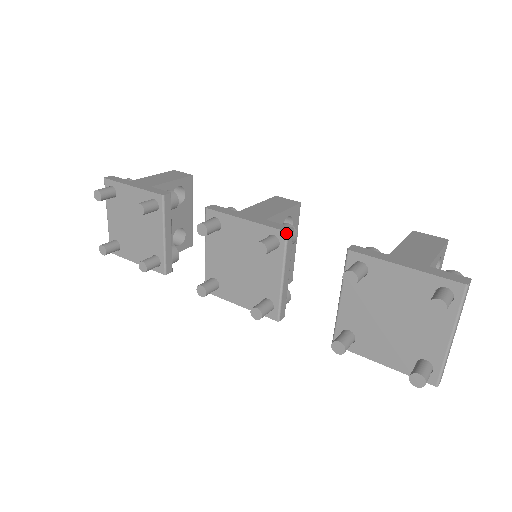
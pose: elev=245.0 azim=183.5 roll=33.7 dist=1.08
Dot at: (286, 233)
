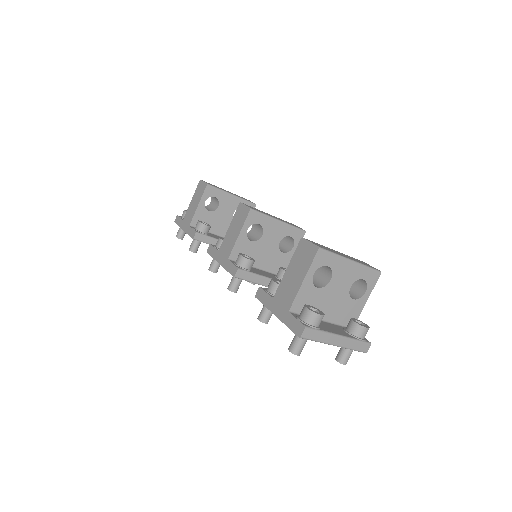
Dot at: (235, 277)
